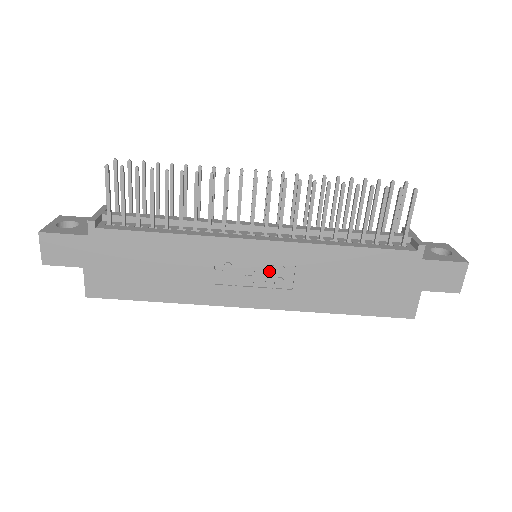
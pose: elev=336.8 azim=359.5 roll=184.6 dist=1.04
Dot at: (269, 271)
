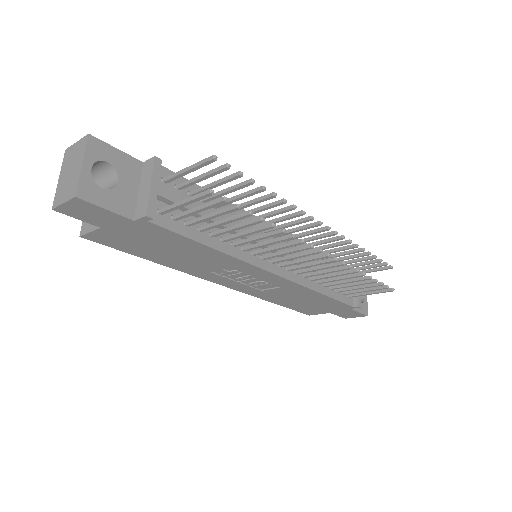
Dot at: (260, 283)
